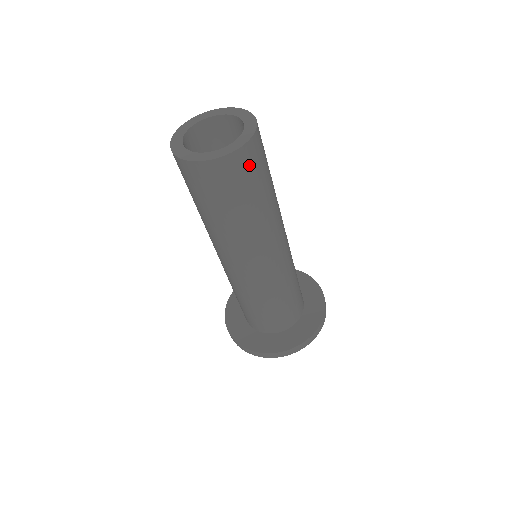
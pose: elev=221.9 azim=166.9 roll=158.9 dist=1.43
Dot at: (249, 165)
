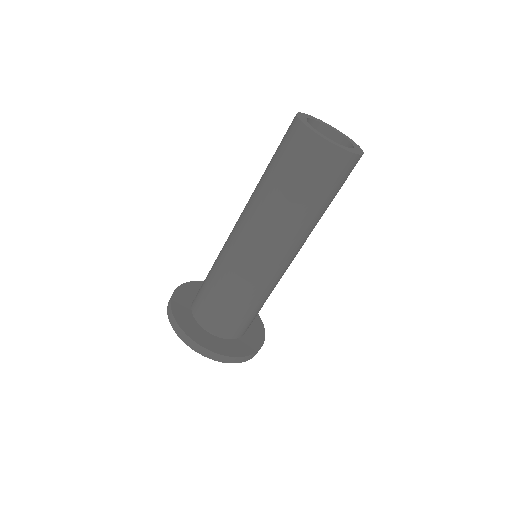
Dot at: (349, 172)
